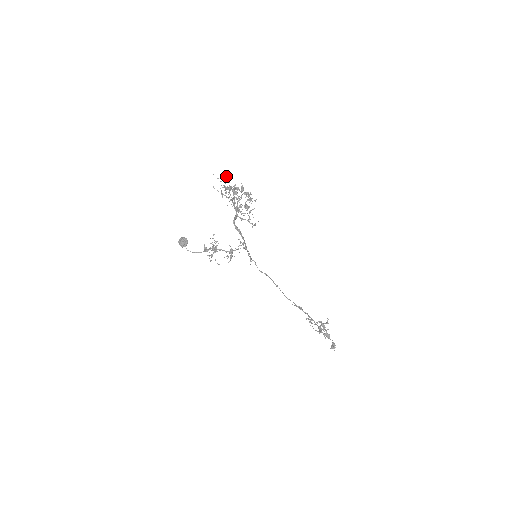
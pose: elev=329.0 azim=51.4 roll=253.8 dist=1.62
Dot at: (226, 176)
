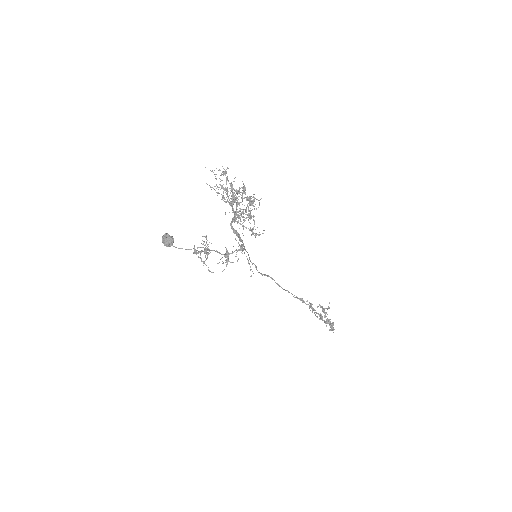
Dot at: (222, 166)
